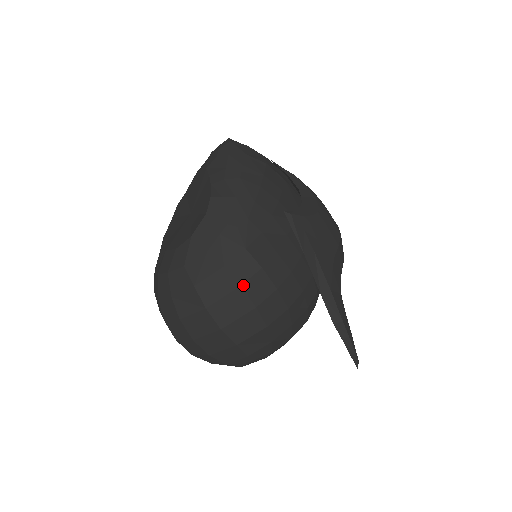
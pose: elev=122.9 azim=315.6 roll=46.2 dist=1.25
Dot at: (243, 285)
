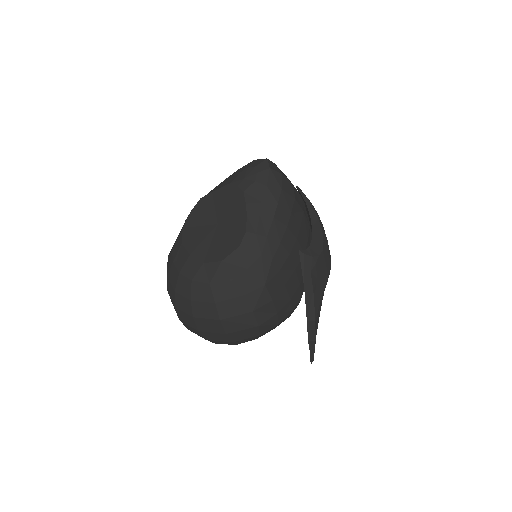
Dot at: (255, 311)
